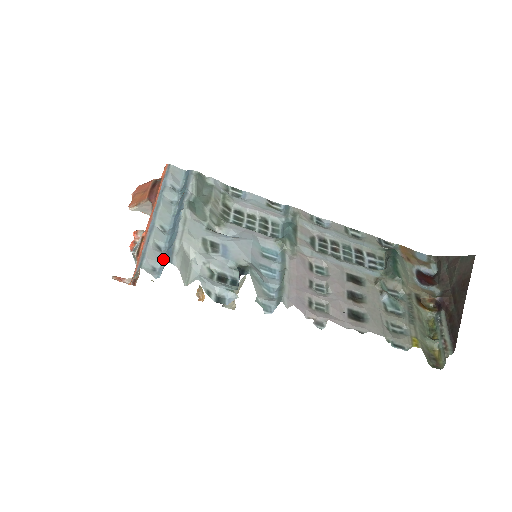
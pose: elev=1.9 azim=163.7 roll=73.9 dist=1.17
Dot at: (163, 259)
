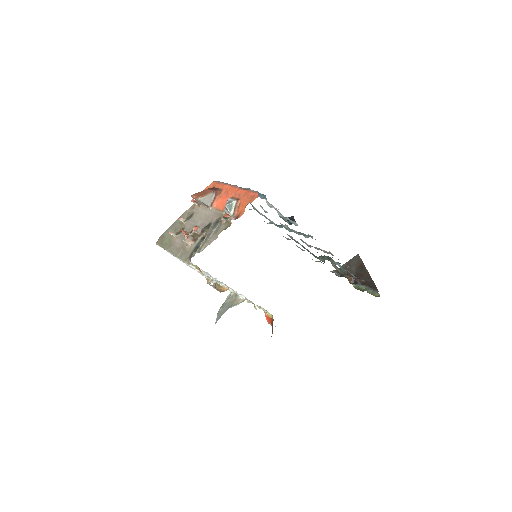
Dot at: occluded
